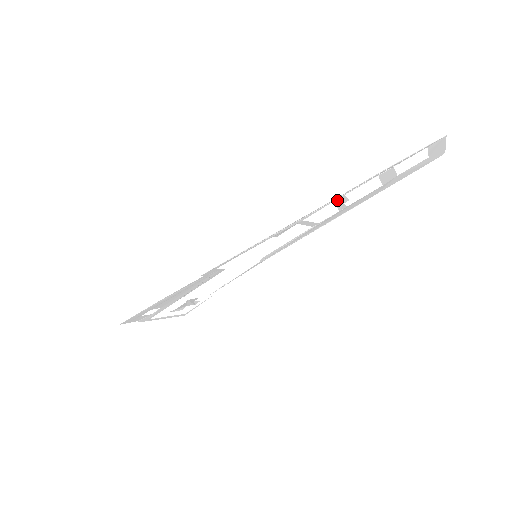
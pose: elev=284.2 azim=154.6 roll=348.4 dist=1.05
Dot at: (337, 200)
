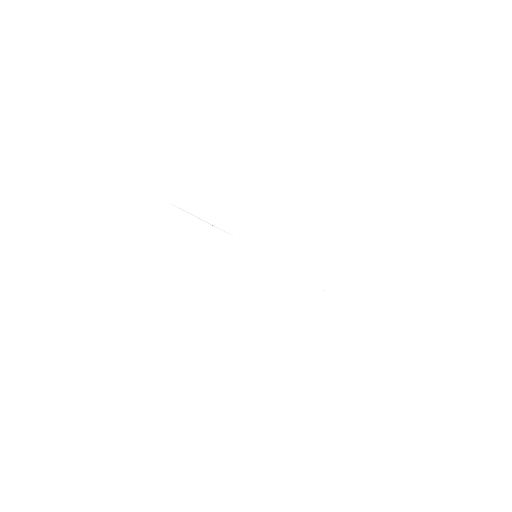
Dot at: occluded
